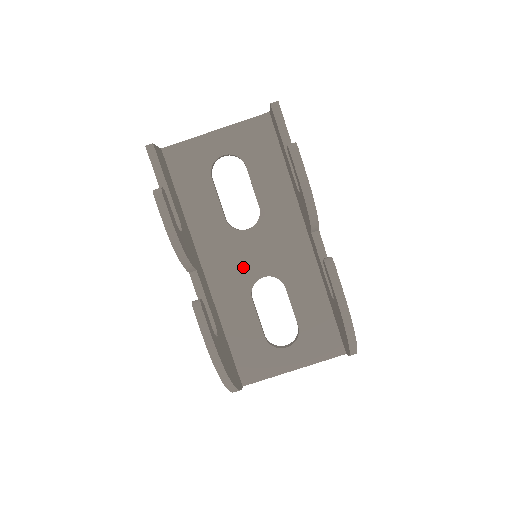
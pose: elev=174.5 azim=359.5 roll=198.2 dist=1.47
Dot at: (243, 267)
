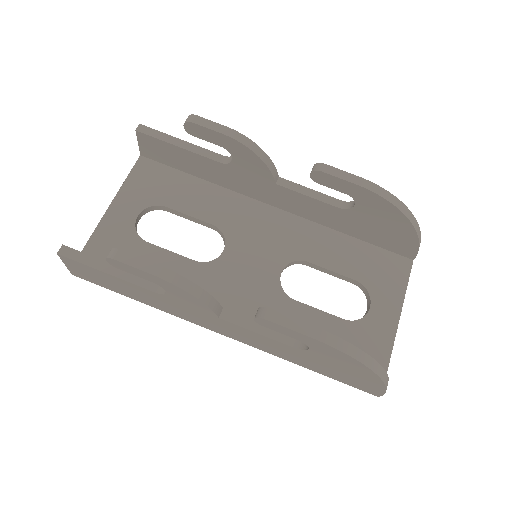
Dot at: (256, 283)
